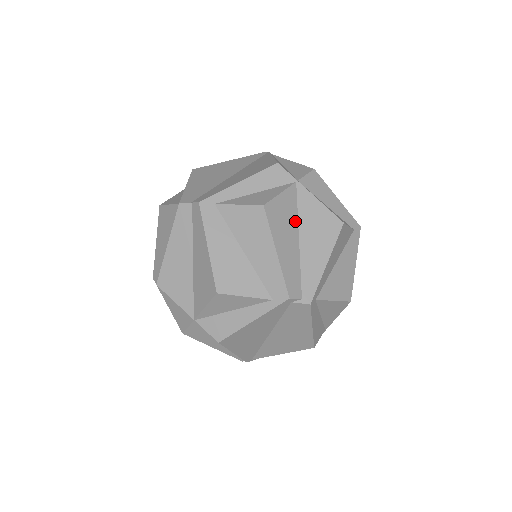
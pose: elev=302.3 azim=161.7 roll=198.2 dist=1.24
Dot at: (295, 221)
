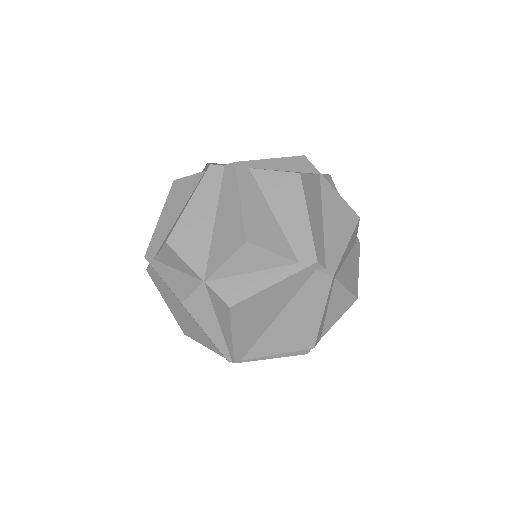
Dot at: (320, 203)
